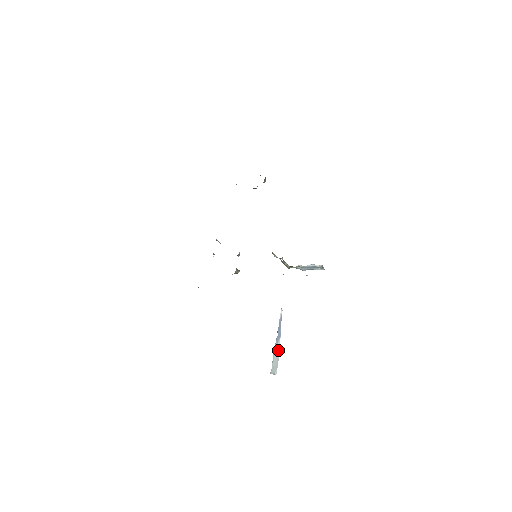
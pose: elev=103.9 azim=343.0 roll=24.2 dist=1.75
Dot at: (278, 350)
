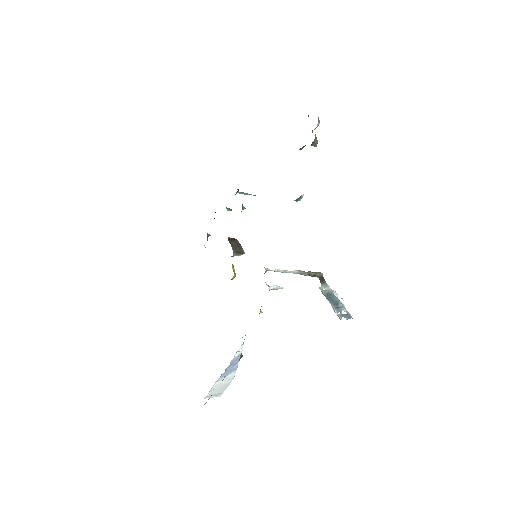
Dot at: (228, 380)
